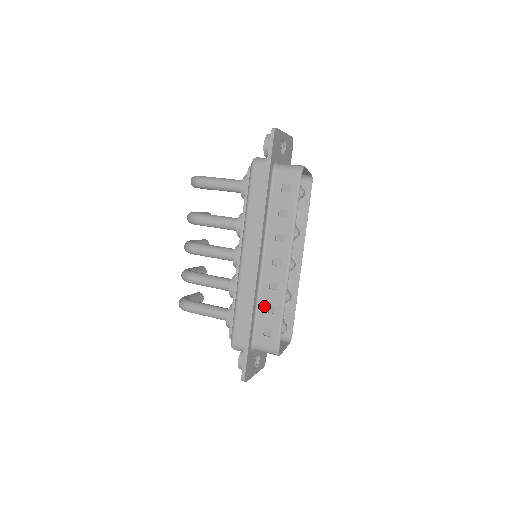
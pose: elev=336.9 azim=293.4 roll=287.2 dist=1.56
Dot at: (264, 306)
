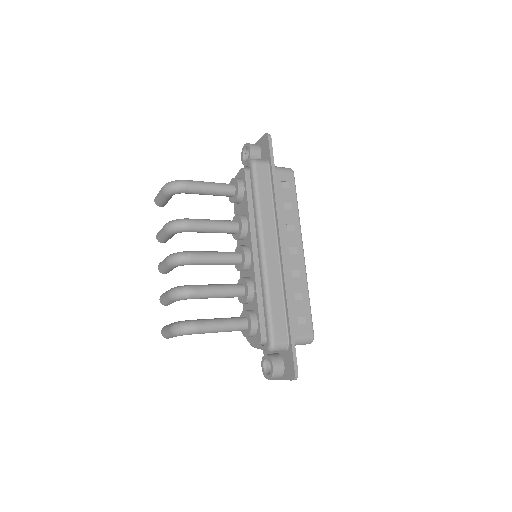
Dot at: (292, 295)
